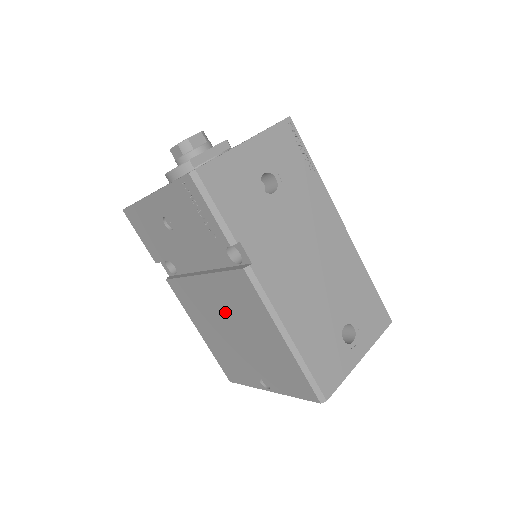
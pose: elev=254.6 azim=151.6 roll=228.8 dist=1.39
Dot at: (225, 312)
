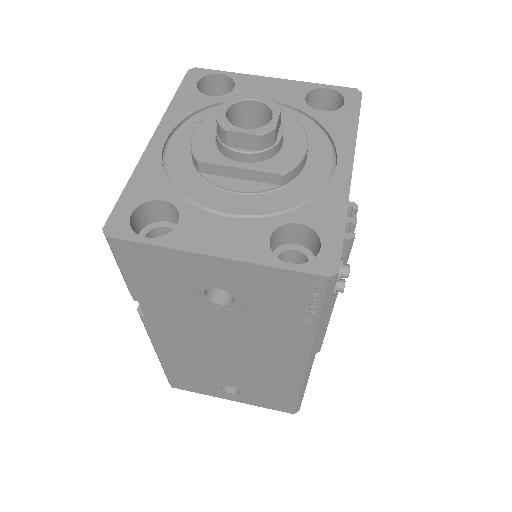
Dot at: occluded
